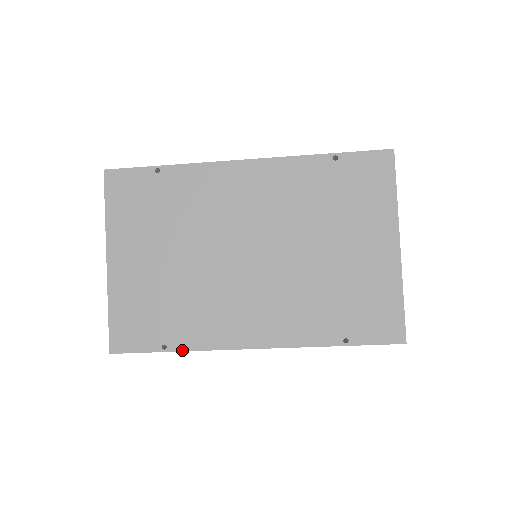
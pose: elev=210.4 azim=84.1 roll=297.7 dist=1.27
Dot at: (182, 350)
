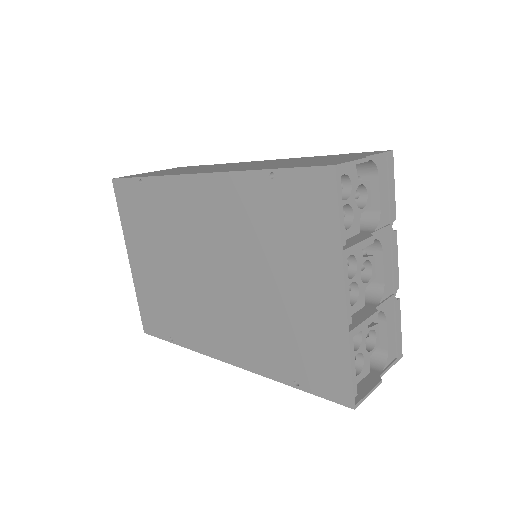
Dot at: (182, 345)
